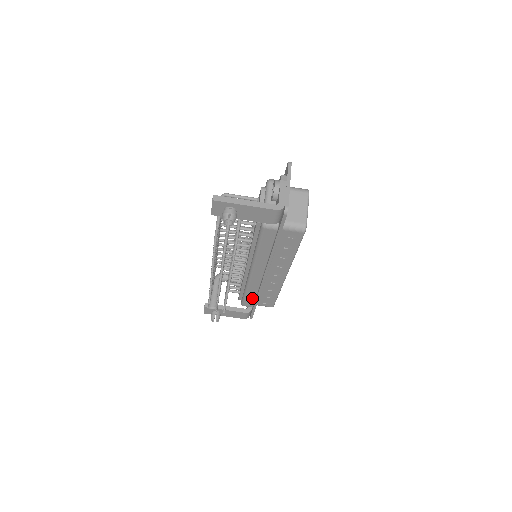
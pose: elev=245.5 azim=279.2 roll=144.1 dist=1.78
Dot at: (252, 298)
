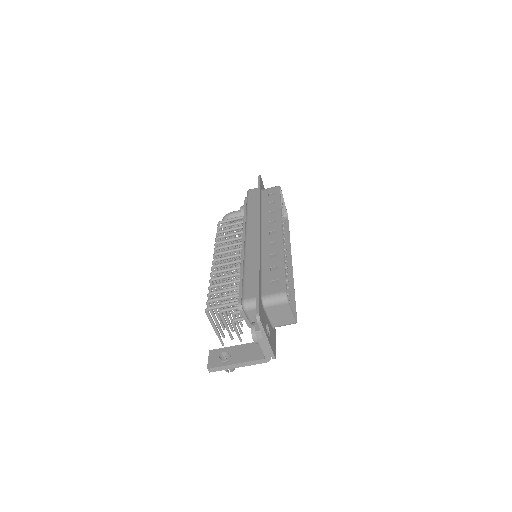
Dot at: occluded
